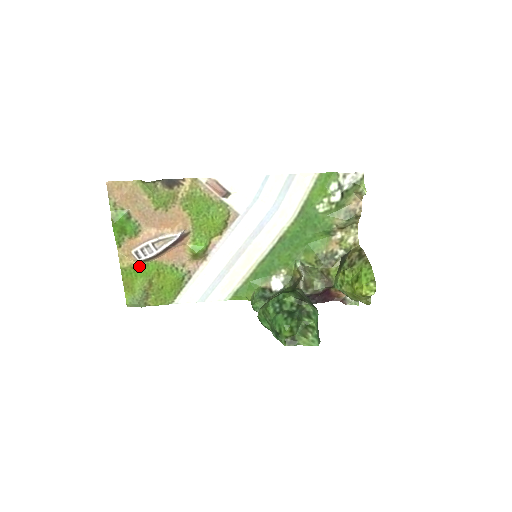
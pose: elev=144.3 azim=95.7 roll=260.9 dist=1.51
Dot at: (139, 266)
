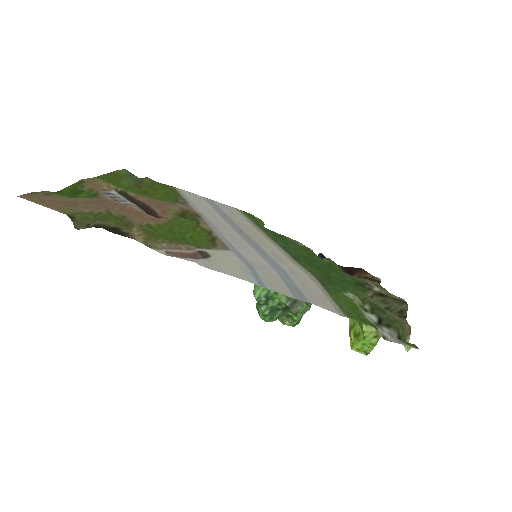
Dot at: (117, 186)
